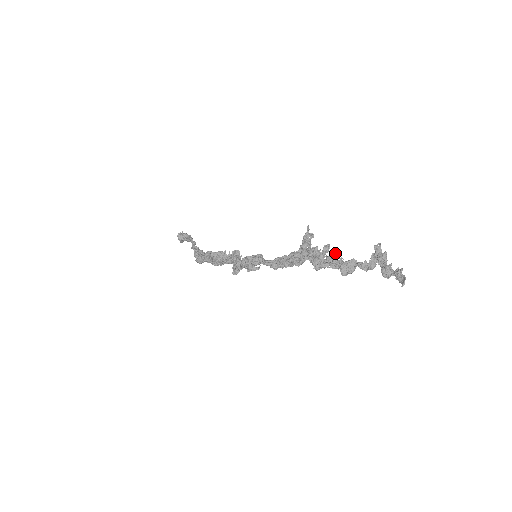
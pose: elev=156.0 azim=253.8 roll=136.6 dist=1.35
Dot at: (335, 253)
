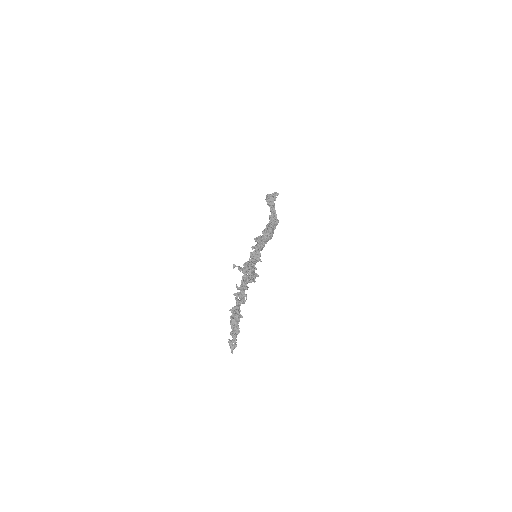
Dot at: (236, 298)
